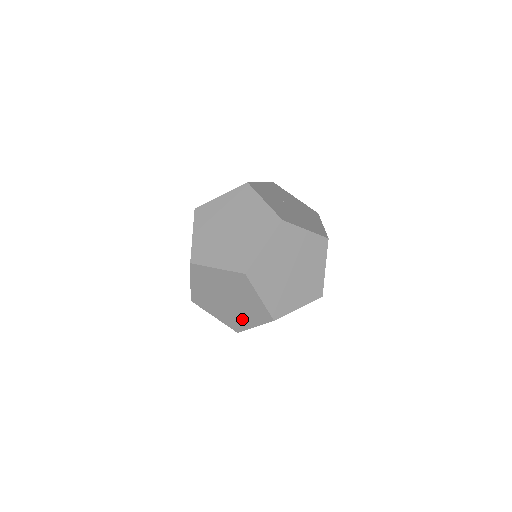
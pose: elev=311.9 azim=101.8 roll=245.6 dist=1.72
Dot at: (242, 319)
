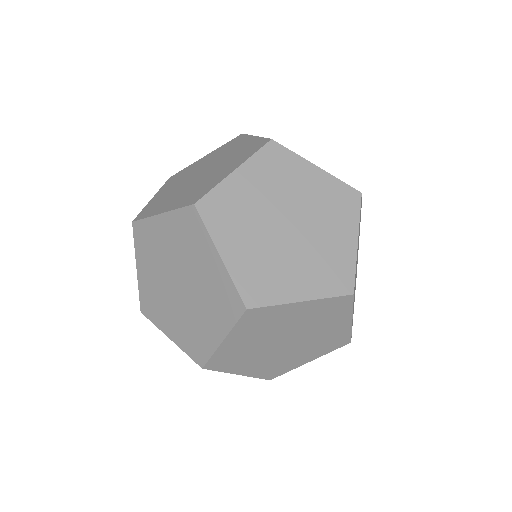
Dot at: (203, 327)
